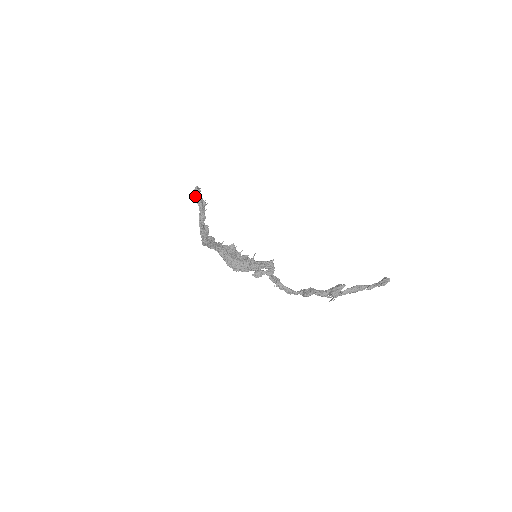
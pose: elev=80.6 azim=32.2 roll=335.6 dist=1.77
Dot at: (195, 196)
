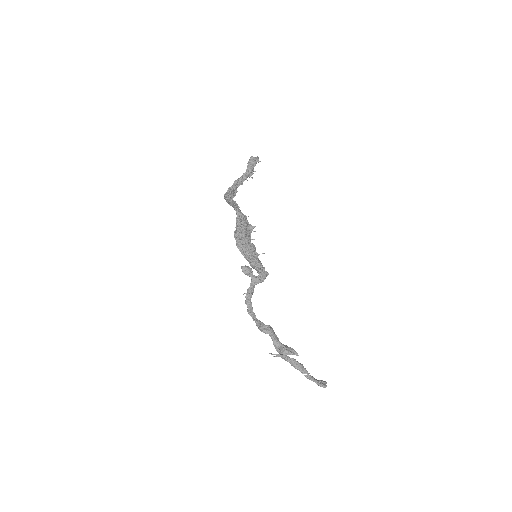
Dot at: (253, 161)
